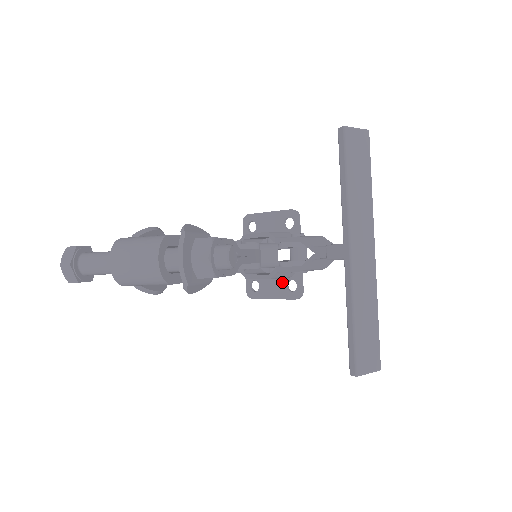
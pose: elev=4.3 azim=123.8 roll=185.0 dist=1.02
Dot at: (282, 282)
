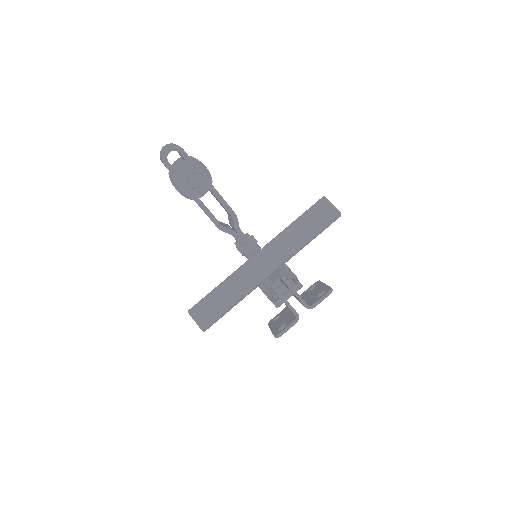
Dot at: (283, 323)
